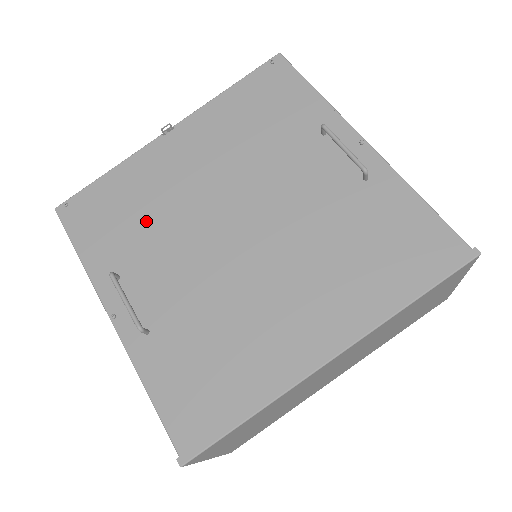
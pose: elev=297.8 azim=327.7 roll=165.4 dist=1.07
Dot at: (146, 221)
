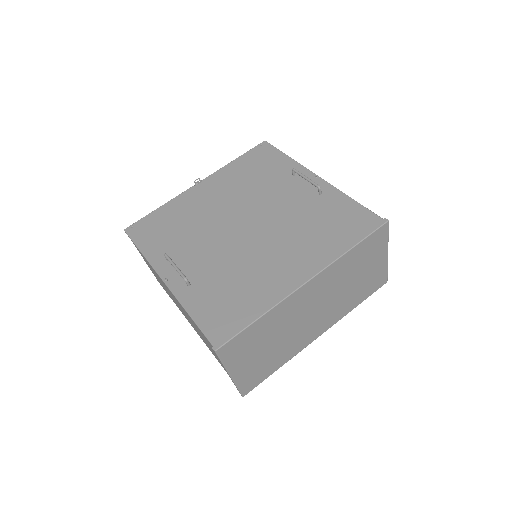
Dot at: (186, 229)
